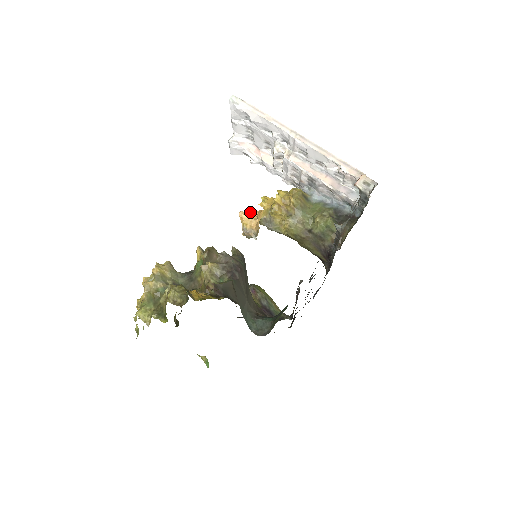
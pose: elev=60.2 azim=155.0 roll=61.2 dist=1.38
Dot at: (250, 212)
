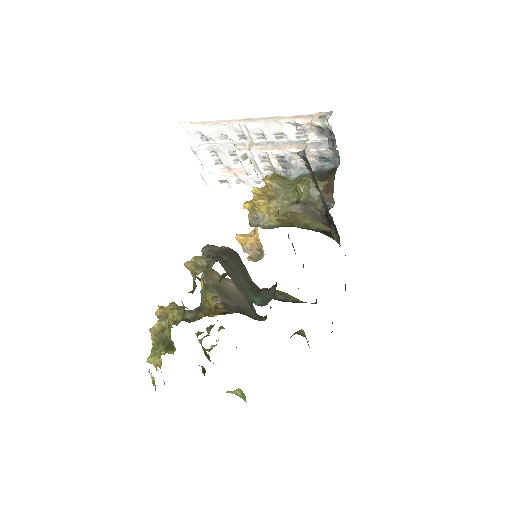
Dot at: occluded
